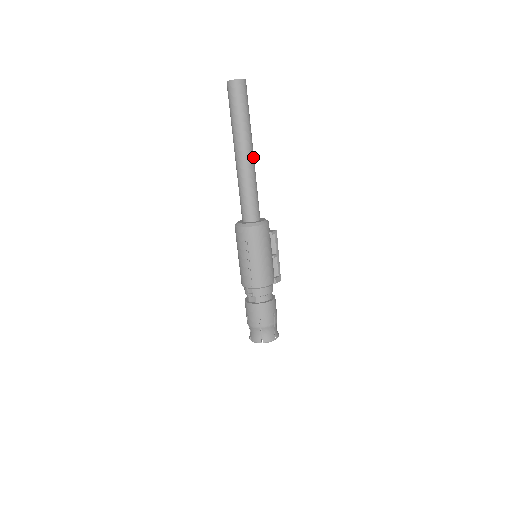
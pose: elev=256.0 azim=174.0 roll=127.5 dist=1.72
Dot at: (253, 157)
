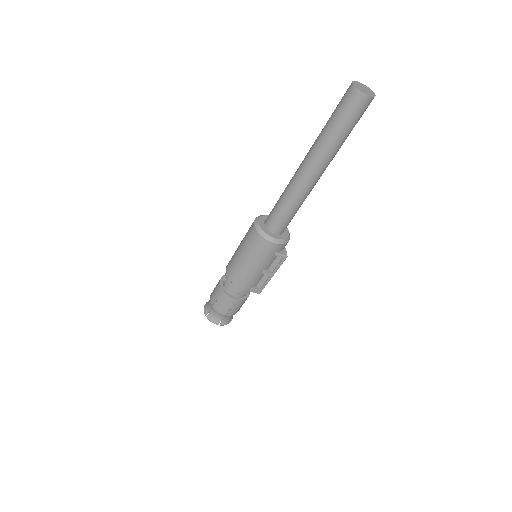
Dot at: (316, 178)
